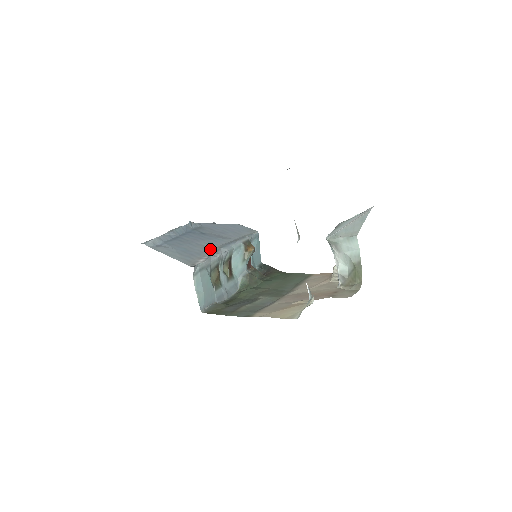
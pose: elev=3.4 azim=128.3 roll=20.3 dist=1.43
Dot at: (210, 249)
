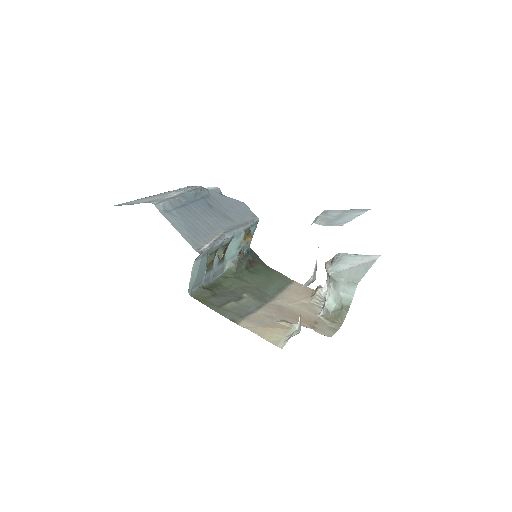
Dot at: (215, 231)
